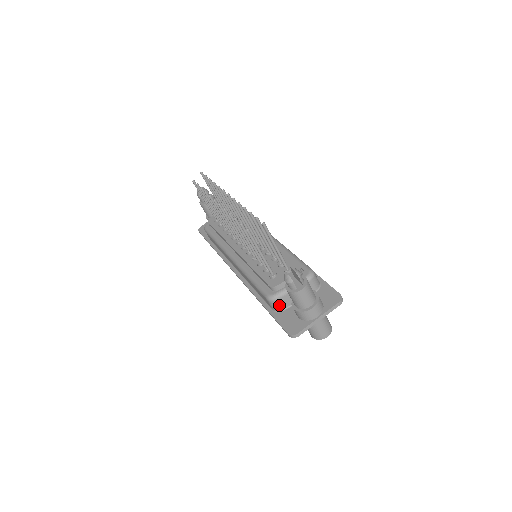
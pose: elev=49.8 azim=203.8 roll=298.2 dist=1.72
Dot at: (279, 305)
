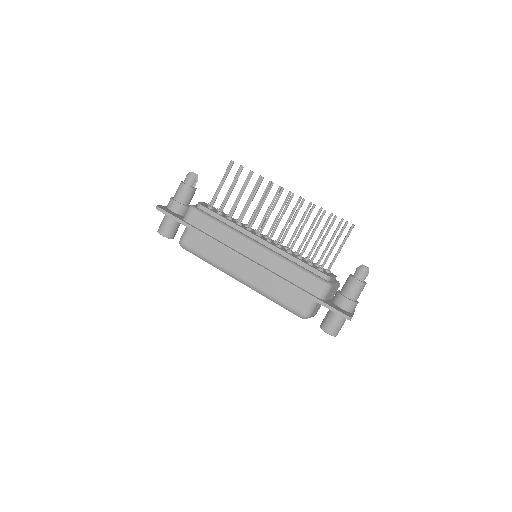
Dot at: (328, 294)
